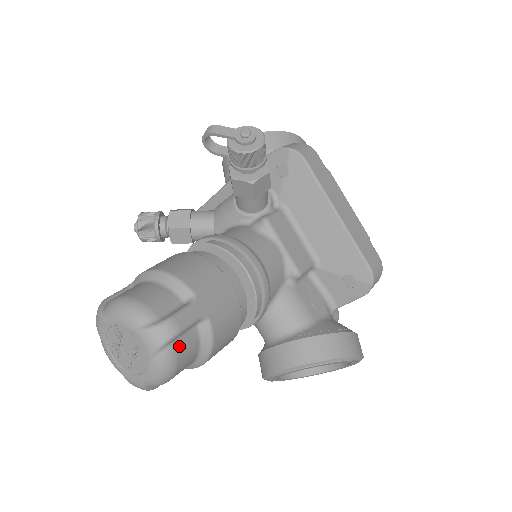
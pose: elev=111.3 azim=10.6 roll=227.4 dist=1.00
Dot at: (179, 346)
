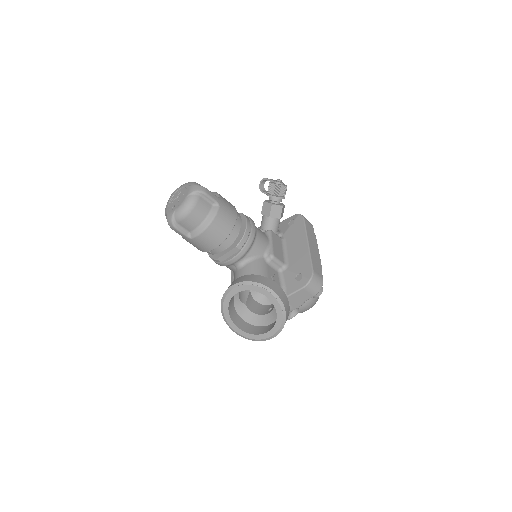
Dot at: (201, 201)
